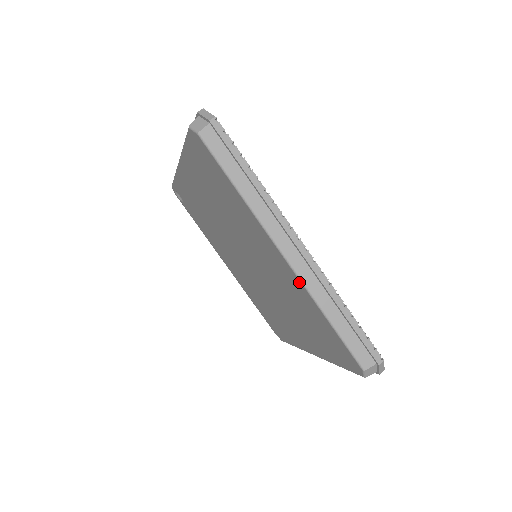
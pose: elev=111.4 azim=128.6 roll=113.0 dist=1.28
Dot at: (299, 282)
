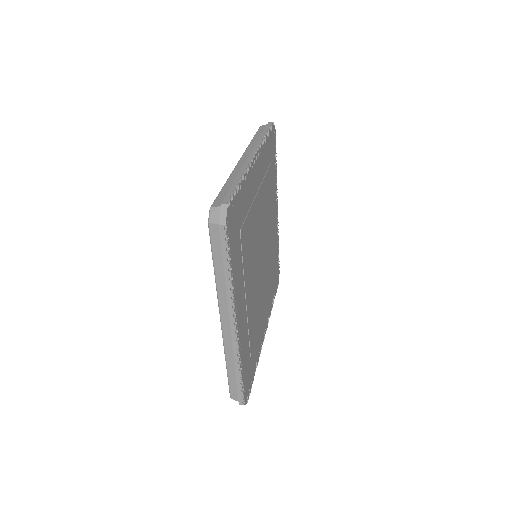
Dot at: occluded
